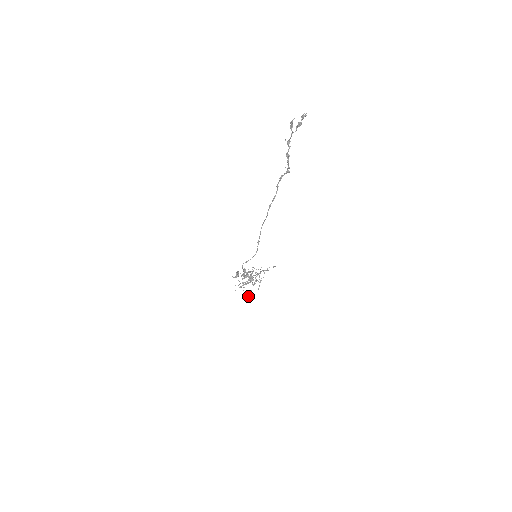
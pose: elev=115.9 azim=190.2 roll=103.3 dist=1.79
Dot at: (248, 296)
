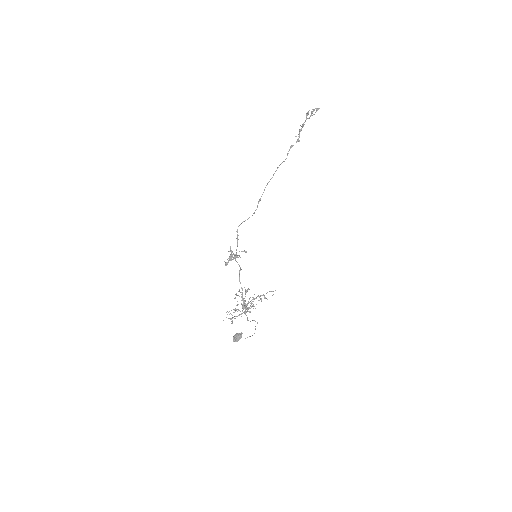
Dot at: (236, 337)
